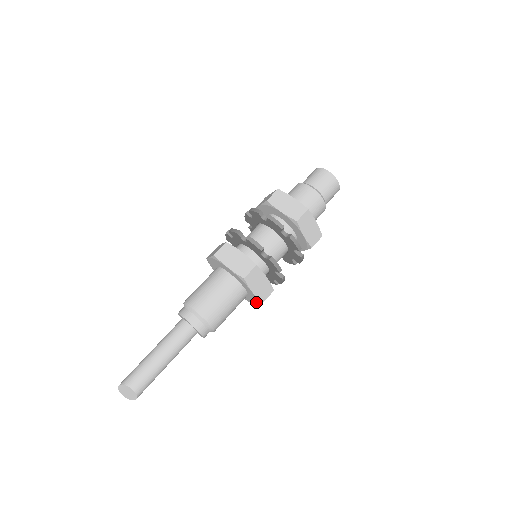
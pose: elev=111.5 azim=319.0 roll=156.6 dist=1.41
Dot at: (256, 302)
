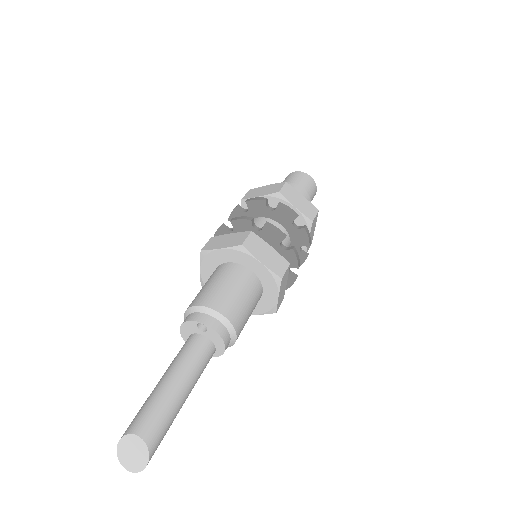
Dot at: (275, 287)
